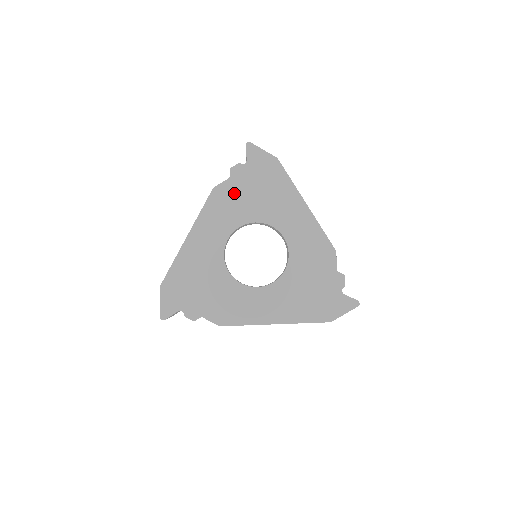
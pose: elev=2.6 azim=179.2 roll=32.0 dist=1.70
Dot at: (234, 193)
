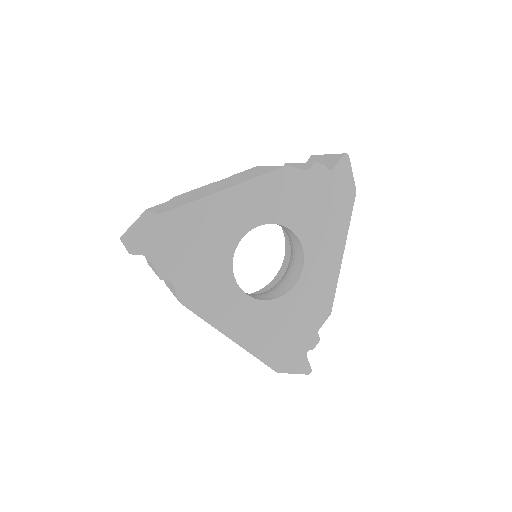
Dot at: (299, 188)
